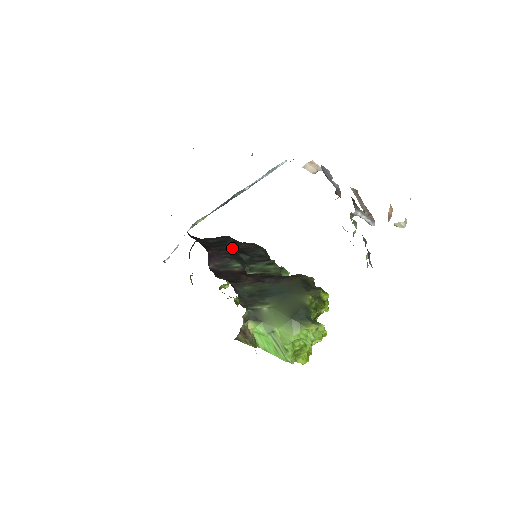
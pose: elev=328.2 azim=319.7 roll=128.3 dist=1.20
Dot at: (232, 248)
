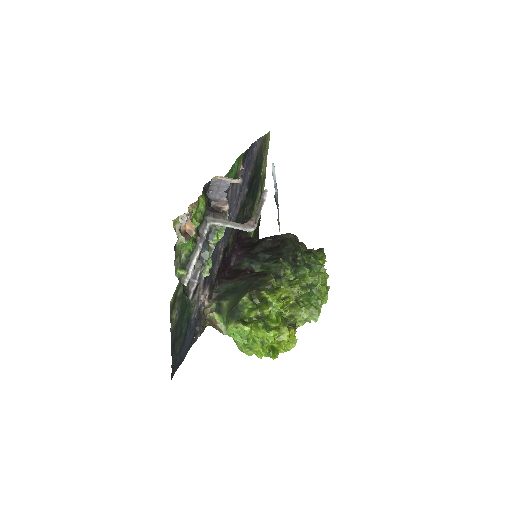
Dot at: (258, 248)
